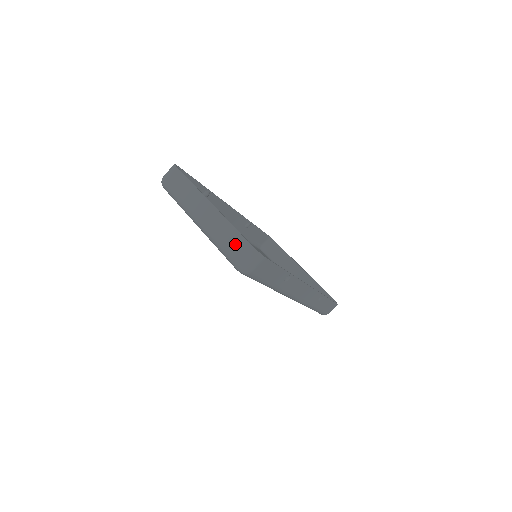
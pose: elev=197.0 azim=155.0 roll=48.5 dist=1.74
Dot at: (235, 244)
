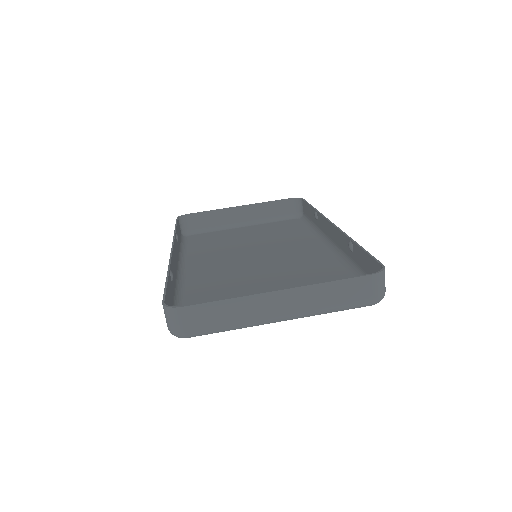
Dot at: (356, 292)
